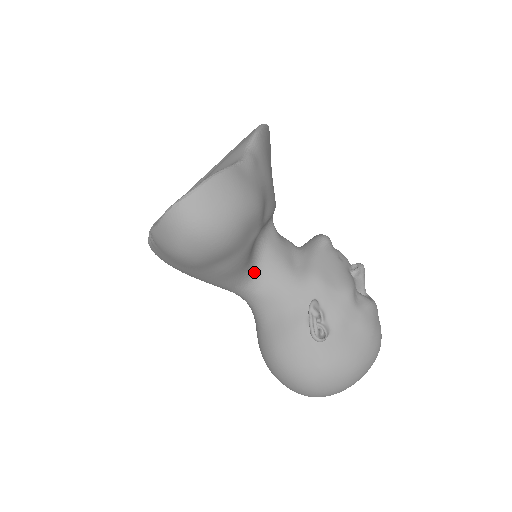
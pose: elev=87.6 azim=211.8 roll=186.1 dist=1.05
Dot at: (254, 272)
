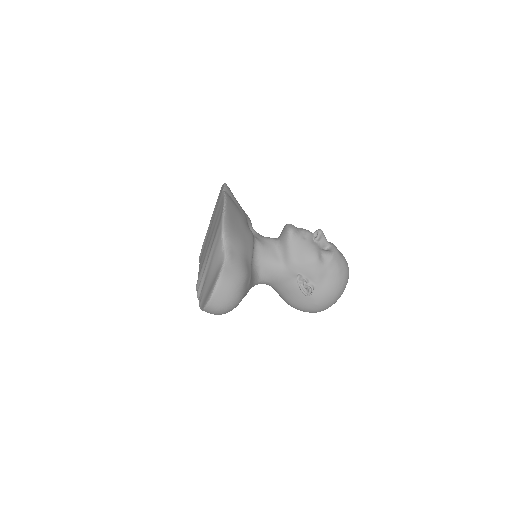
Dot at: (259, 275)
